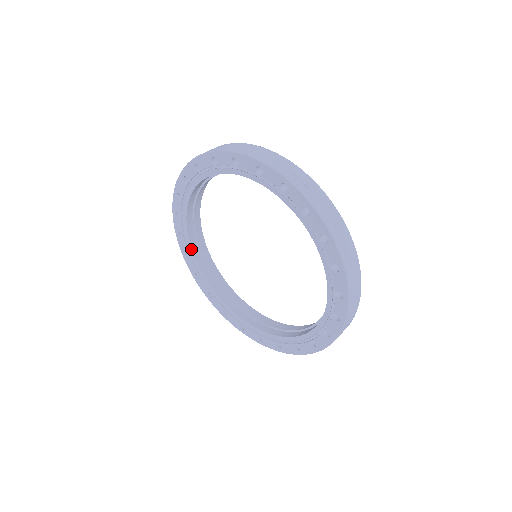
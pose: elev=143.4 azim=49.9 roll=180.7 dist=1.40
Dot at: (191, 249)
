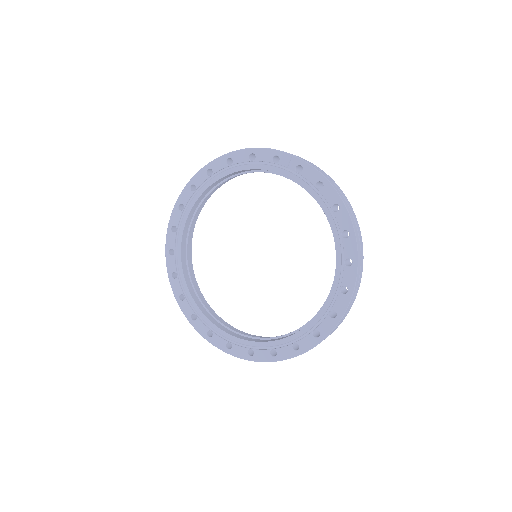
Dot at: (180, 245)
